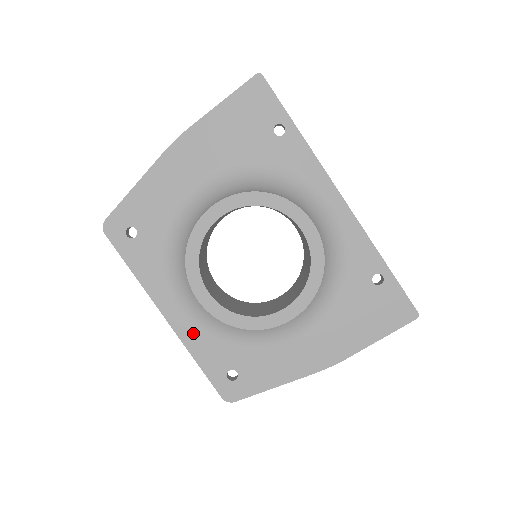
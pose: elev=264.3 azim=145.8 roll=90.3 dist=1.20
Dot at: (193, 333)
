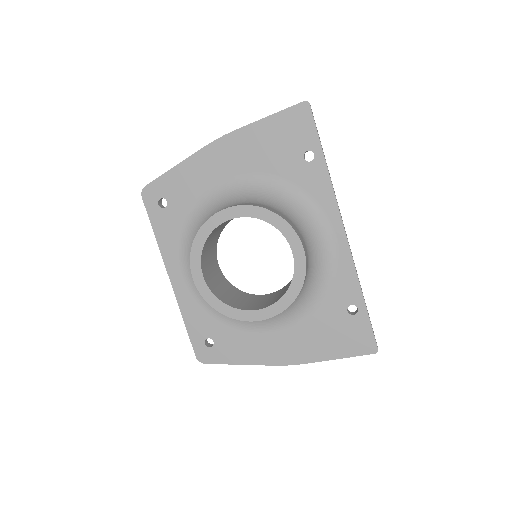
Dot at: (188, 299)
